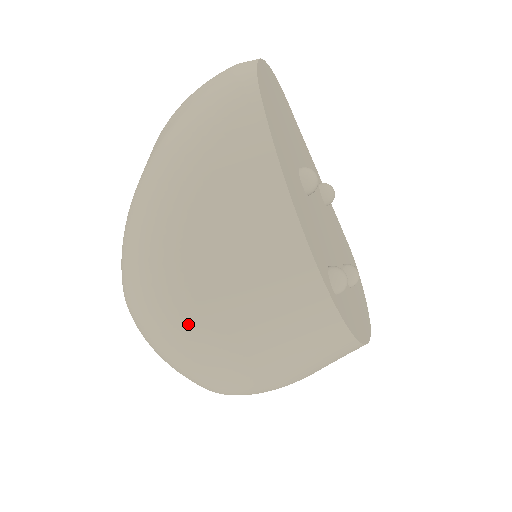
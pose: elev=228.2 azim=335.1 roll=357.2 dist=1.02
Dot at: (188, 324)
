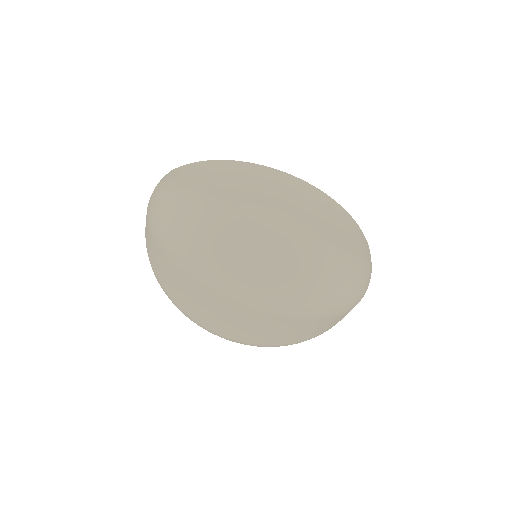
Dot at: (233, 207)
